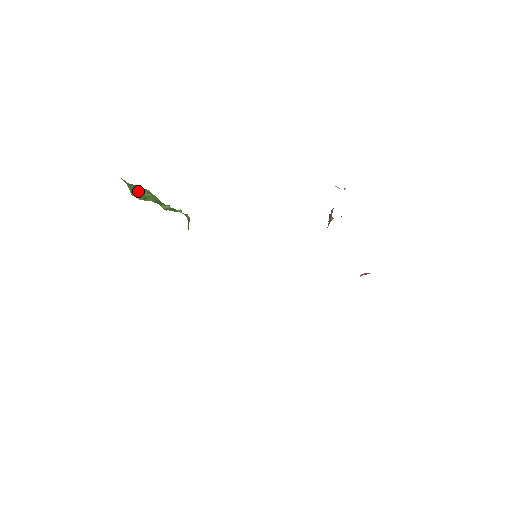
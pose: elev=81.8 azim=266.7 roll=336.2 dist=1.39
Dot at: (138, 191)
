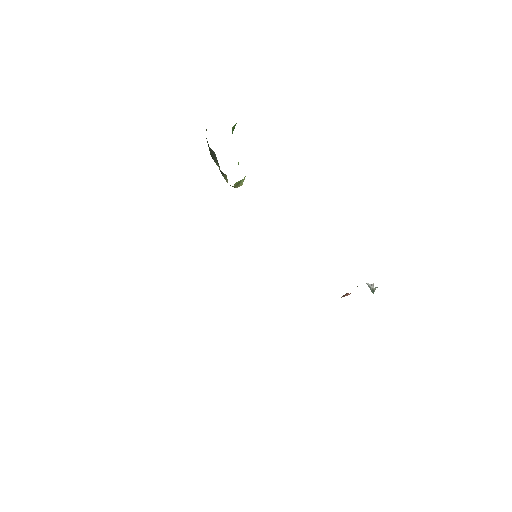
Dot at: occluded
